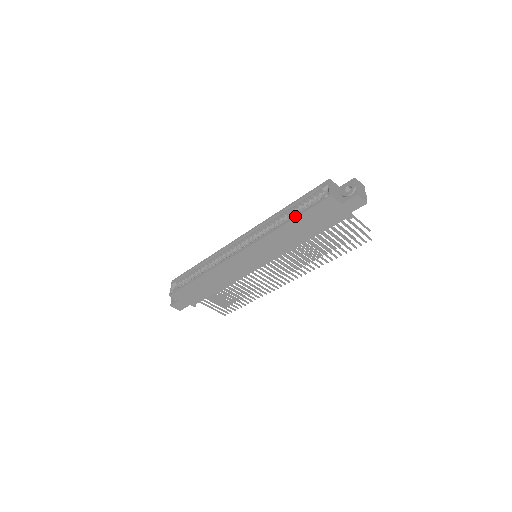
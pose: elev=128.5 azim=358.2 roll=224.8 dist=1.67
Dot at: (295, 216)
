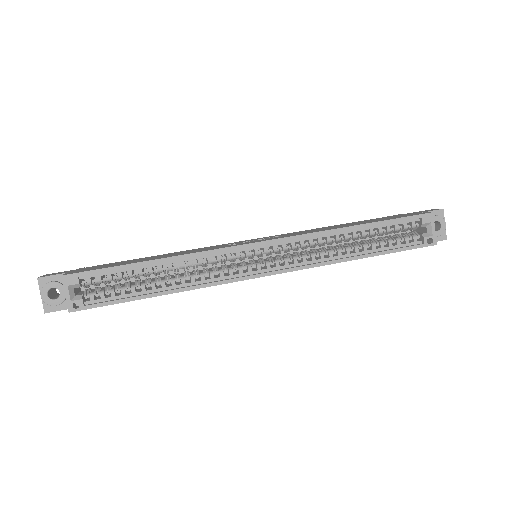
Dot at: (380, 253)
